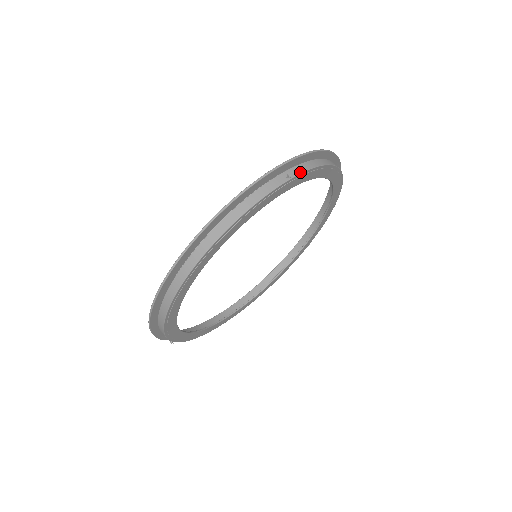
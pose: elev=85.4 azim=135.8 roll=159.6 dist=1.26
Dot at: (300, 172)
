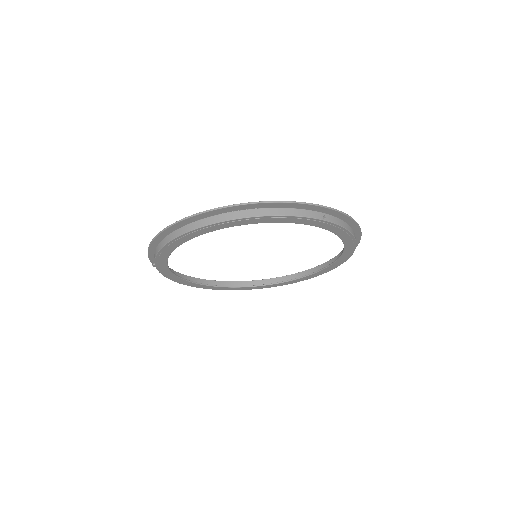
Dot at: (333, 222)
